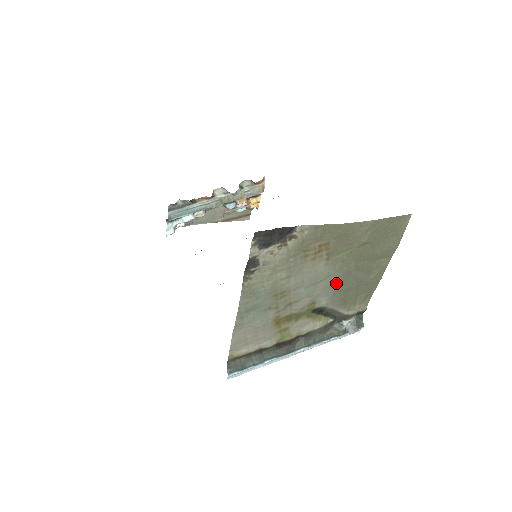
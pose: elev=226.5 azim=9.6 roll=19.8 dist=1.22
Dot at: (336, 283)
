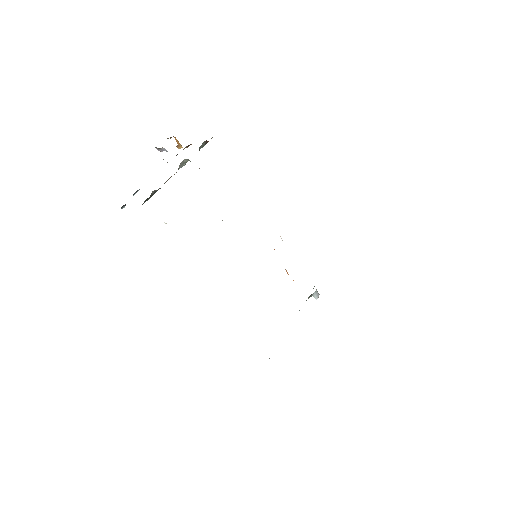
Dot at: occluded
